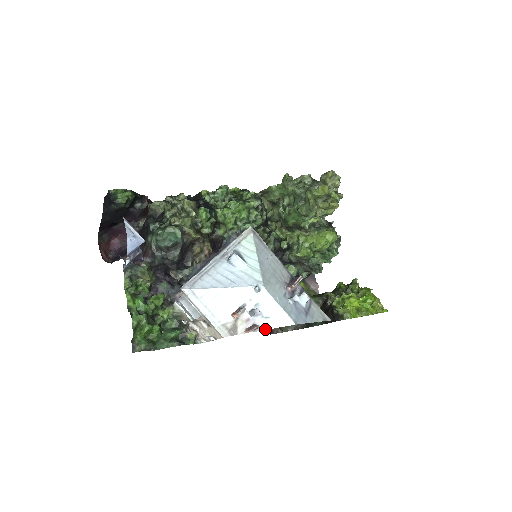
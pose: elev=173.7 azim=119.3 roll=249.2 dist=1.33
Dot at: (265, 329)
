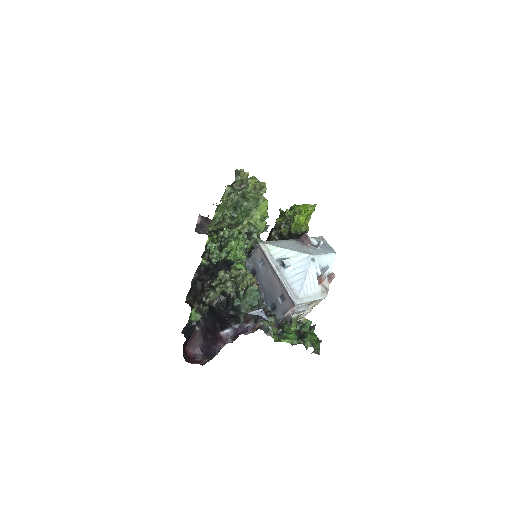
Dot at: occluded
